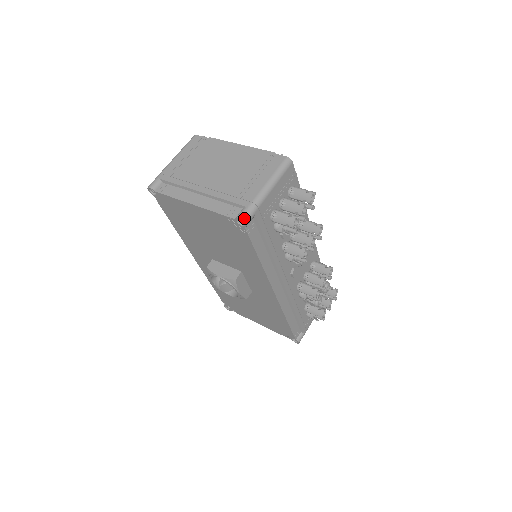
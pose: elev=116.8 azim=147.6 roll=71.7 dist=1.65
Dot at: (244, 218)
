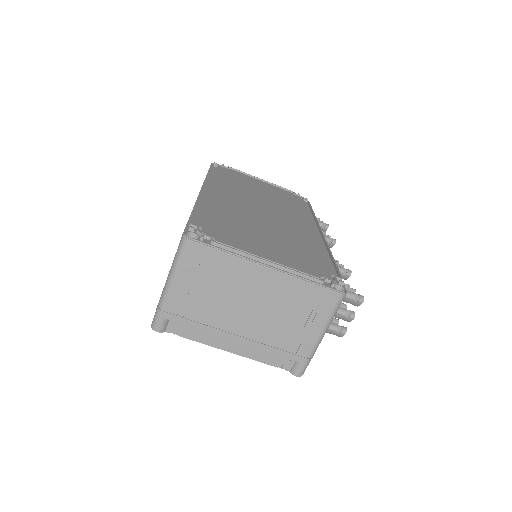
Dot at: (302, 374)
